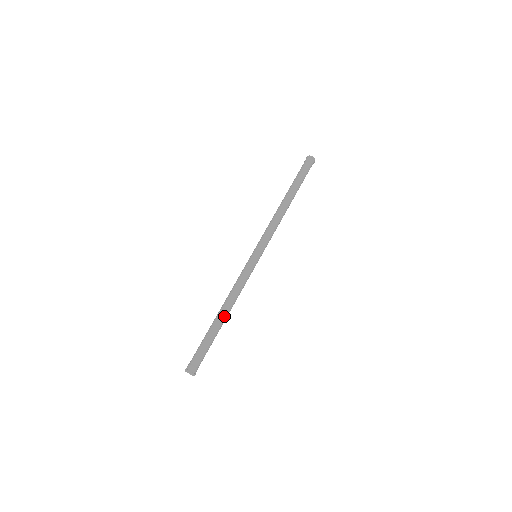
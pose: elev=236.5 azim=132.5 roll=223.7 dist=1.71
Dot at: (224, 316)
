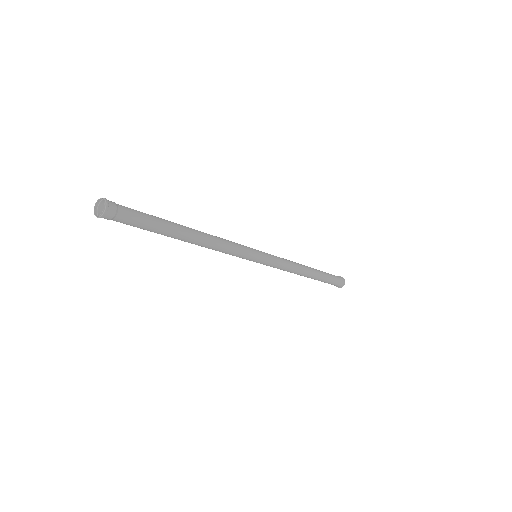
Dot at: (191, 231)
